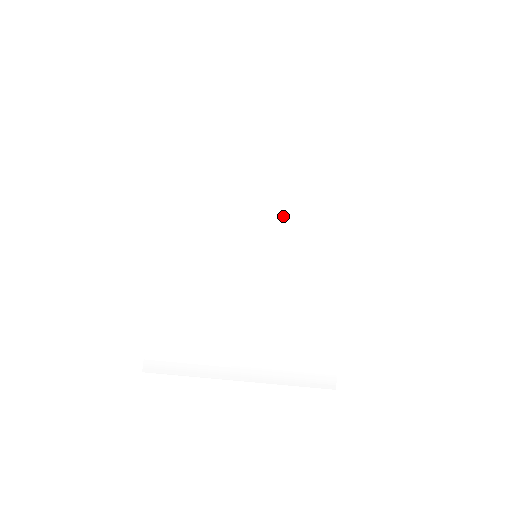
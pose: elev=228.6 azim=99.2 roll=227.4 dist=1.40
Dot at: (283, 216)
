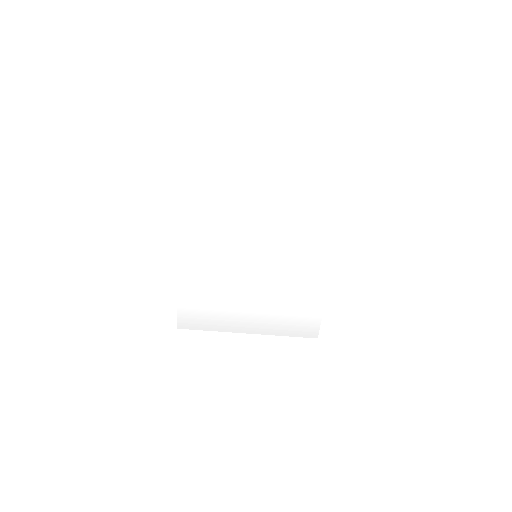
Dot at: (278, 226)
